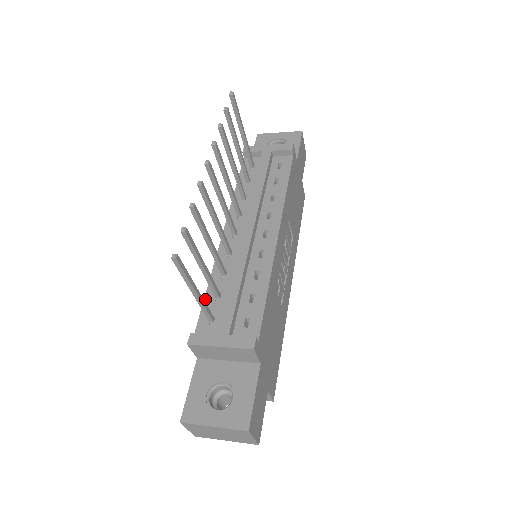
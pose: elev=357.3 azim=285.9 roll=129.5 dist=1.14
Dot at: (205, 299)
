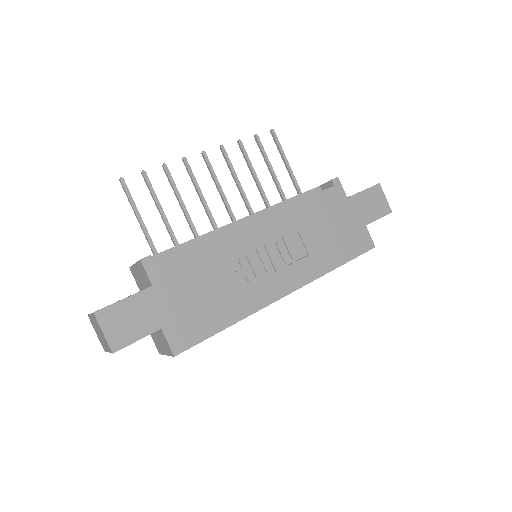
Dot at: occluded
